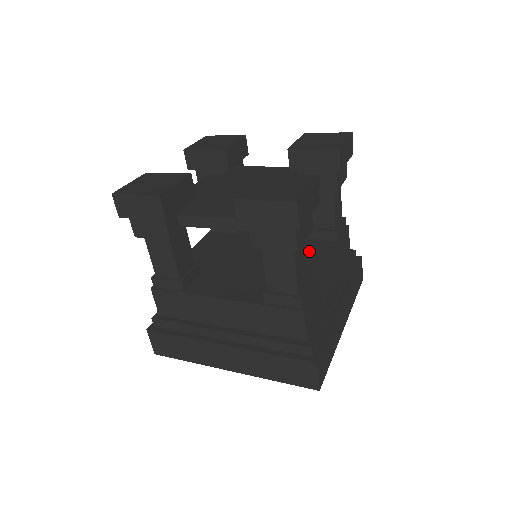
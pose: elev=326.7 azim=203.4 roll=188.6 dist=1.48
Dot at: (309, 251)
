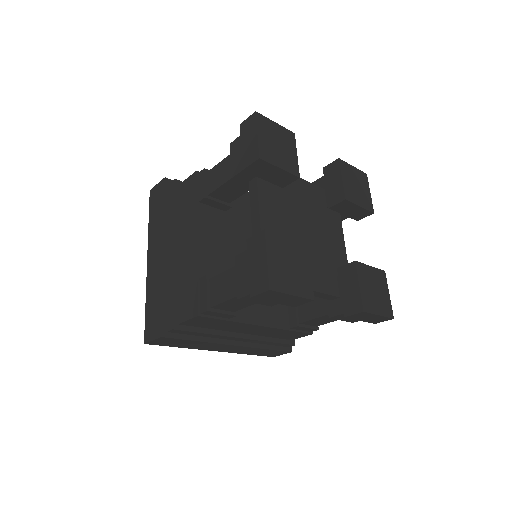
Dot at: occluded
